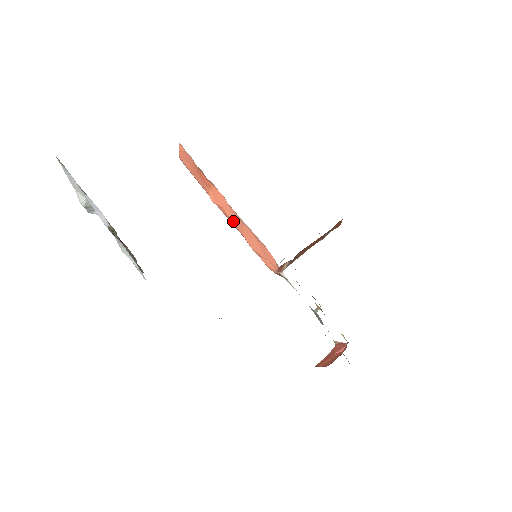
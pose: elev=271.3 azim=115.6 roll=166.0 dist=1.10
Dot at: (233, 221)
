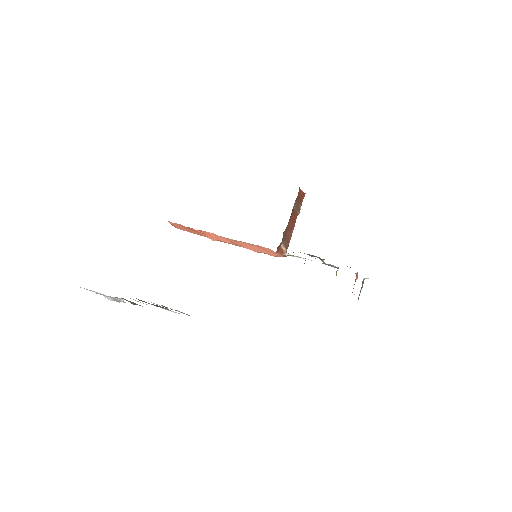
Dot at: (233, 244)
